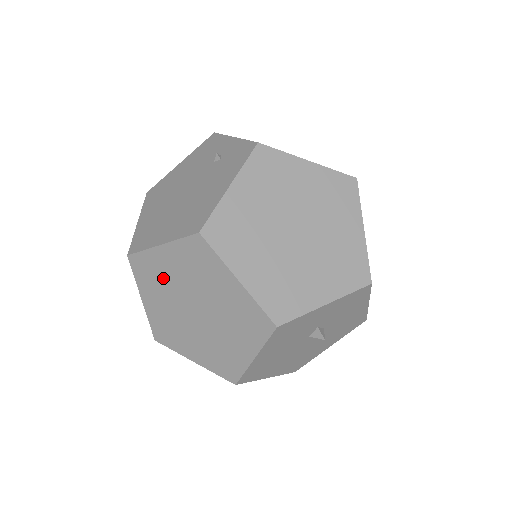
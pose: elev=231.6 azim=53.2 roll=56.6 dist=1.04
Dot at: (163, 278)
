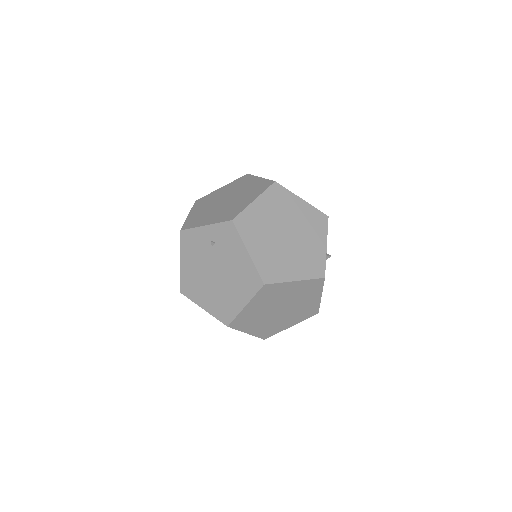
Dot at: (254, 315)
